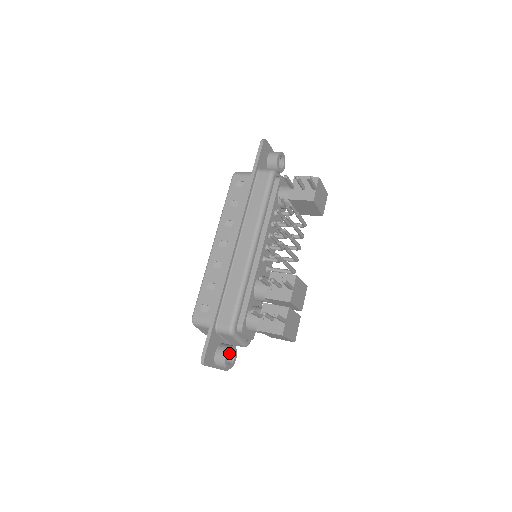
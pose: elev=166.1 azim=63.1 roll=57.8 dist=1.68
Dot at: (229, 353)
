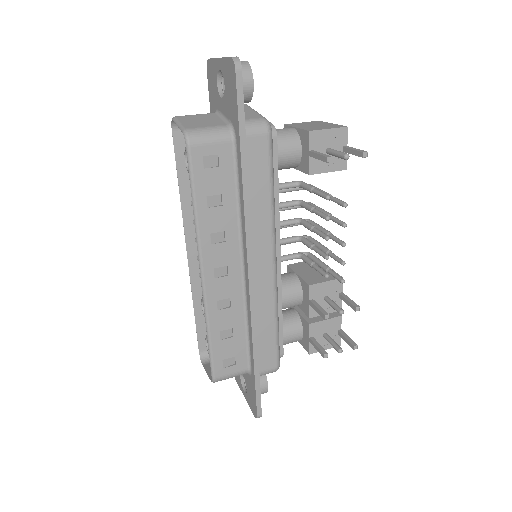
Dot at: occluded
